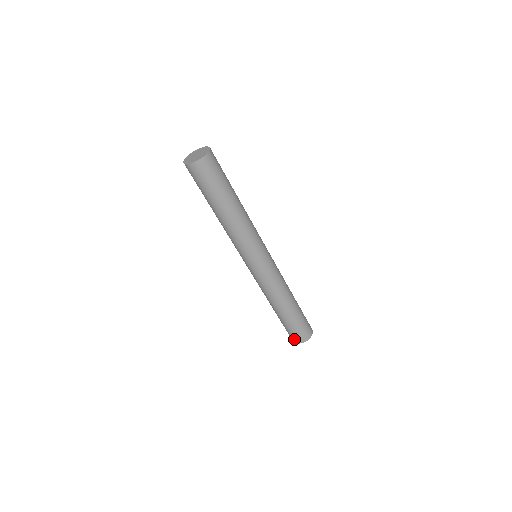
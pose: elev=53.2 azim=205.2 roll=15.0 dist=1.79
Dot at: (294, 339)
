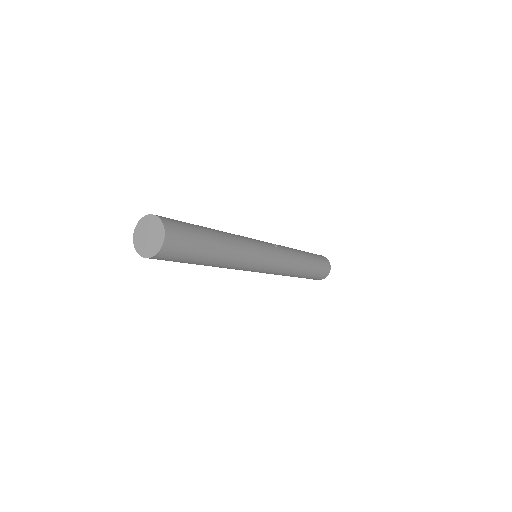
Dot at: occluded
